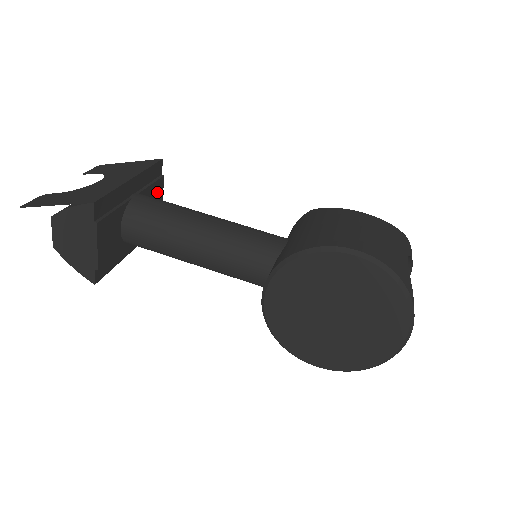
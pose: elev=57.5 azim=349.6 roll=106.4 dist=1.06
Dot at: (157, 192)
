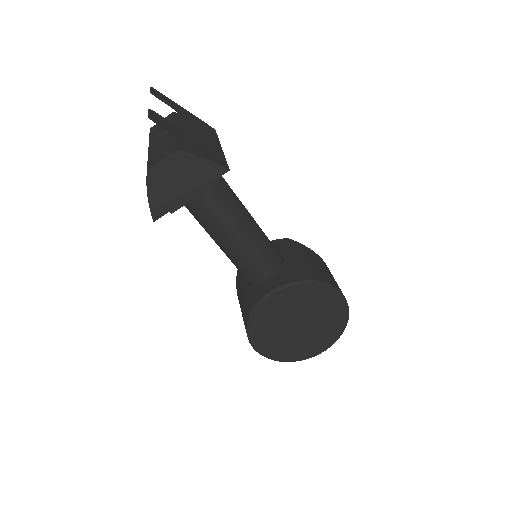
Dot at: occluded
